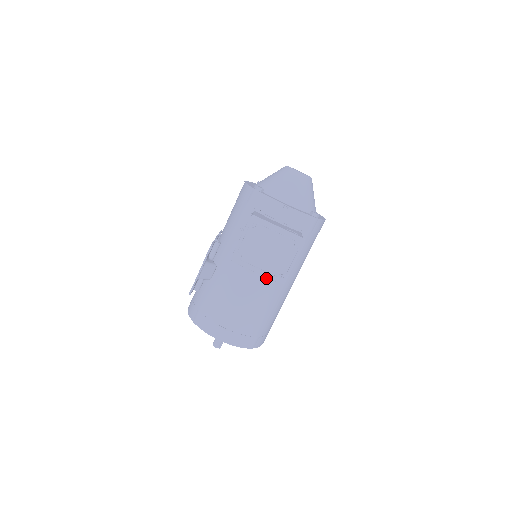
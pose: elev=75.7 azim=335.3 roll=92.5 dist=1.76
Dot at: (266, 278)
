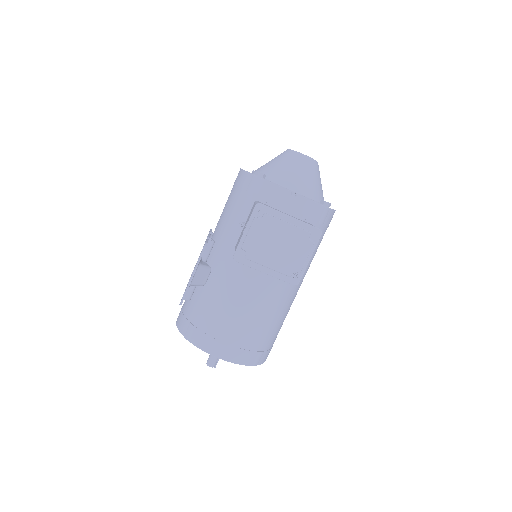
Dot at: (272, 280)
